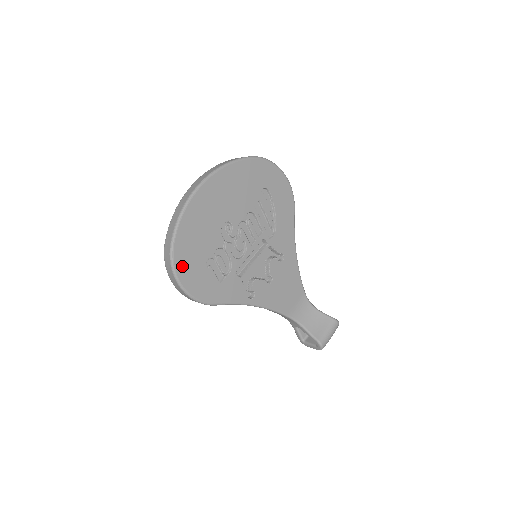
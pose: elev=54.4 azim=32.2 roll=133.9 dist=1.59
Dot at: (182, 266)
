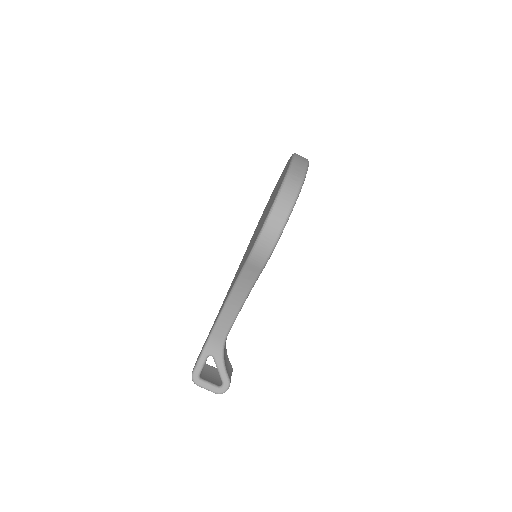
Dot at: occluded
